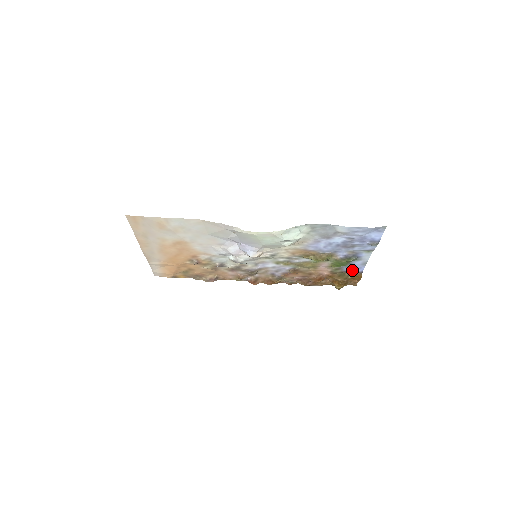
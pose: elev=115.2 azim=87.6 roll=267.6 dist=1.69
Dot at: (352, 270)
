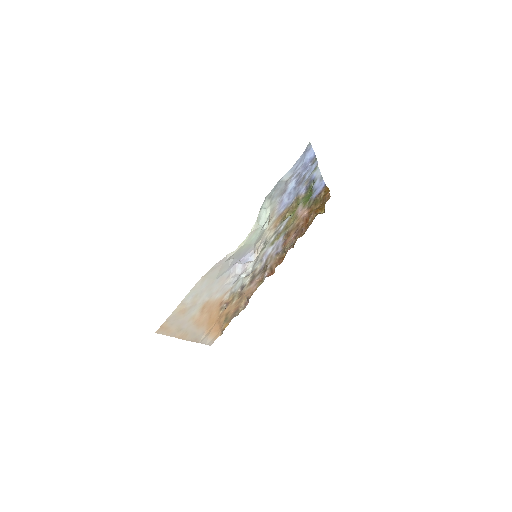
Dot at: (318, 192)
